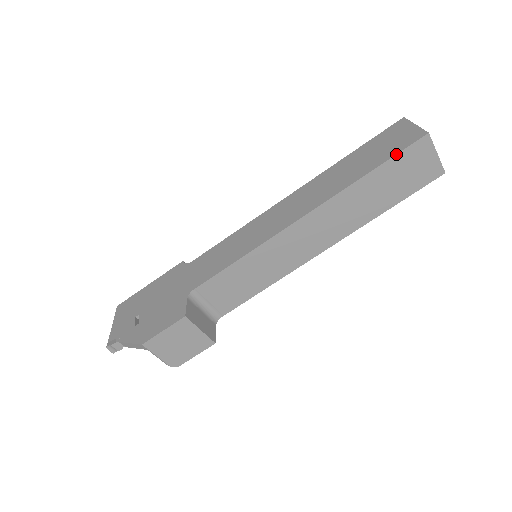
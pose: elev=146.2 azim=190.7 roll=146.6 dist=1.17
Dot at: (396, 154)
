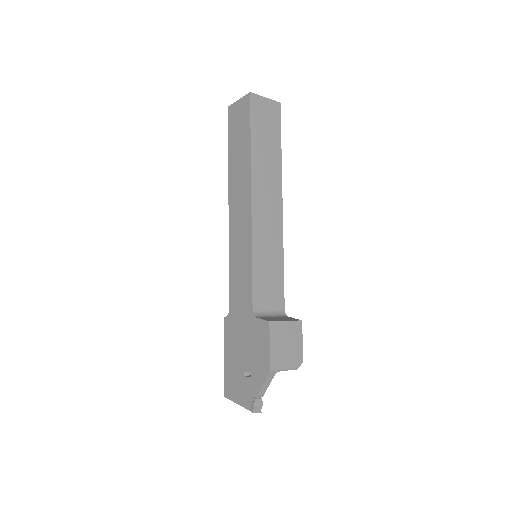
Dot at: (250, 118)
